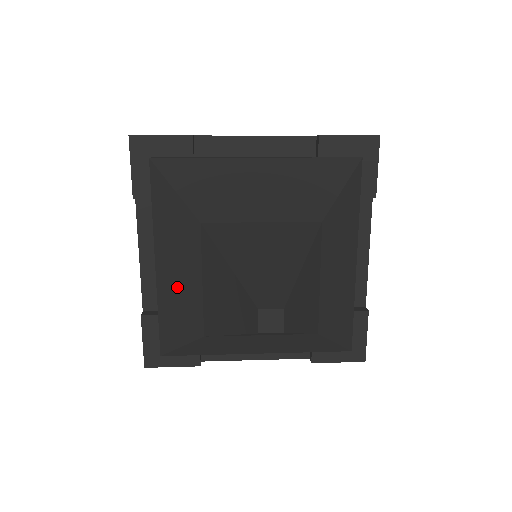
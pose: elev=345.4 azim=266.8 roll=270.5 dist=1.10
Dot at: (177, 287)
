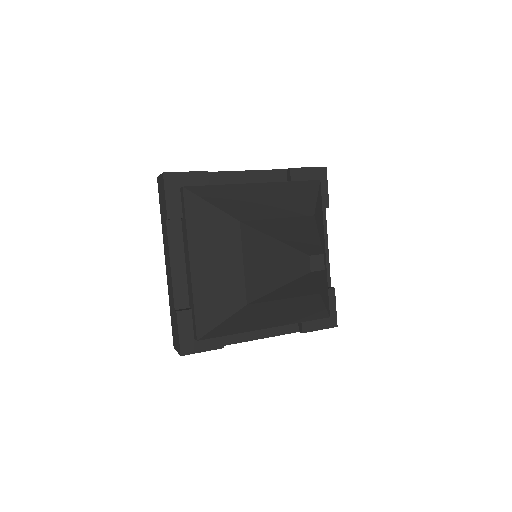
Dot at: (216, 276)
